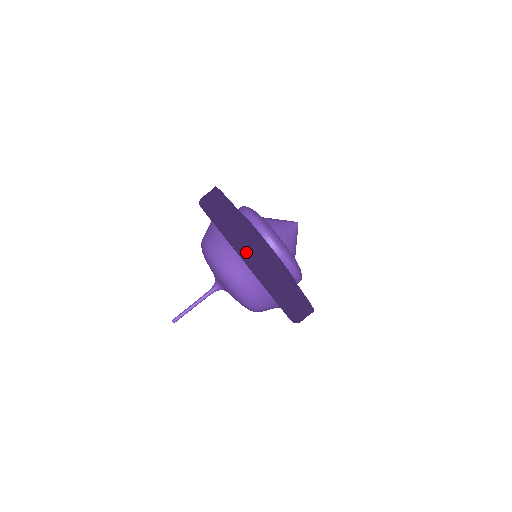
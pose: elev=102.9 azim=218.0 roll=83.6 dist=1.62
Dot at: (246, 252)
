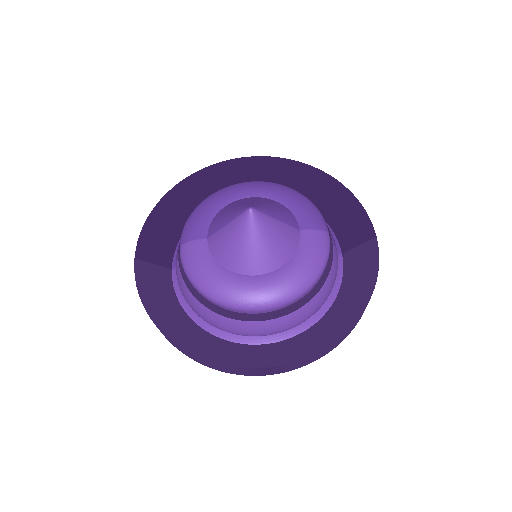
Dot at: occluded
